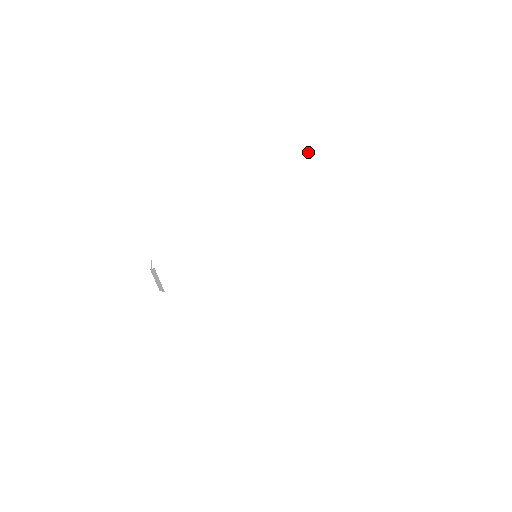
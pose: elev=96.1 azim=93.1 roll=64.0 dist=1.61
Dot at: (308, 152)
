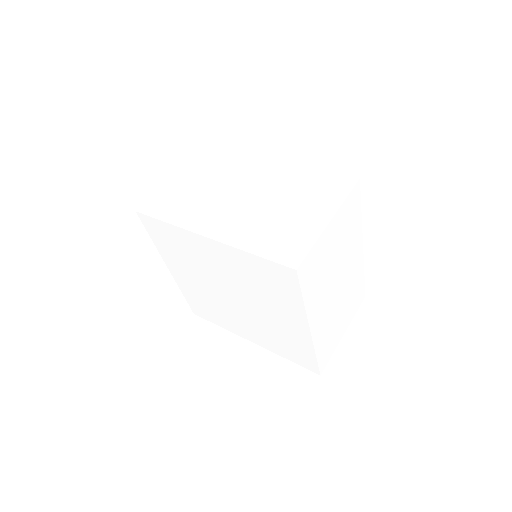
Dot at: (316, 169)
